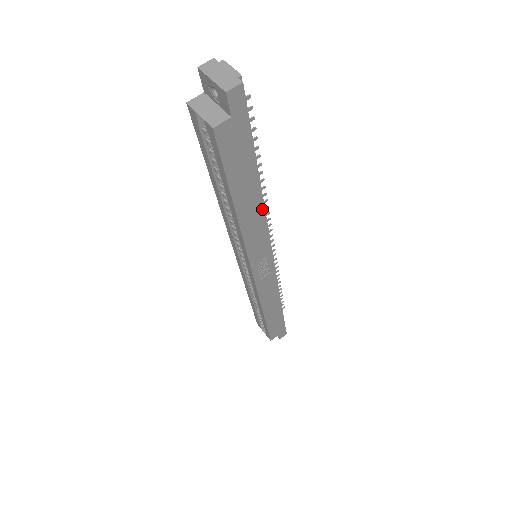
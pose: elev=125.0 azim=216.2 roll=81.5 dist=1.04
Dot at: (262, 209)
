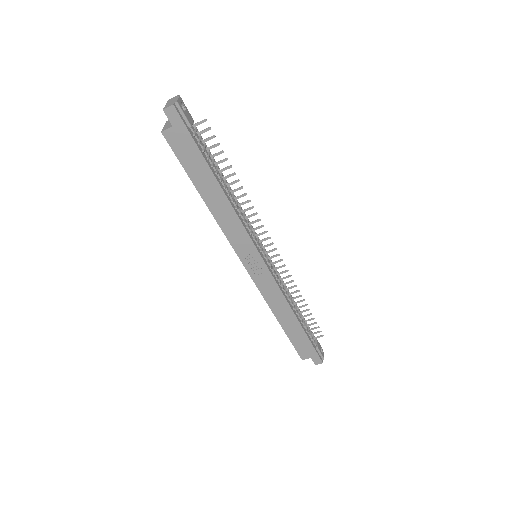
Dot at: (229, 205)
